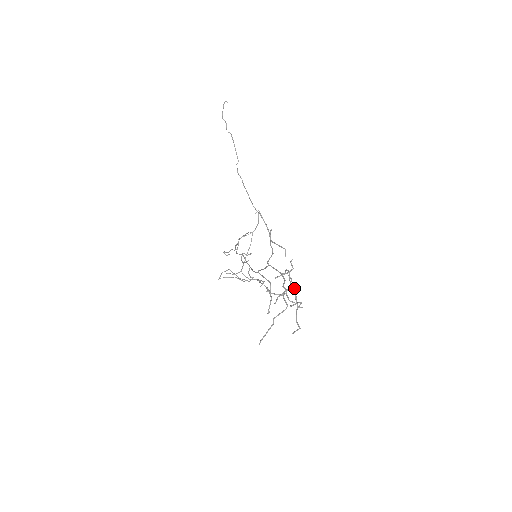
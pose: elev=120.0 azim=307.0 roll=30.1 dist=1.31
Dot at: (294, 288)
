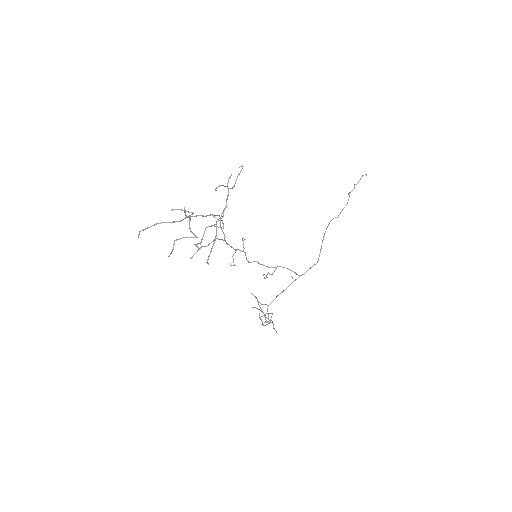
Dot at: (206, 227)
